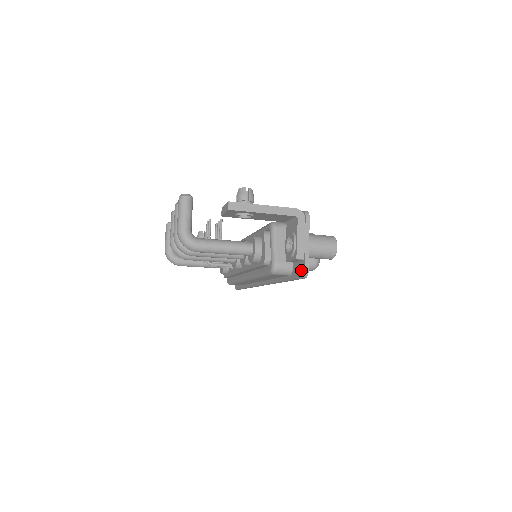
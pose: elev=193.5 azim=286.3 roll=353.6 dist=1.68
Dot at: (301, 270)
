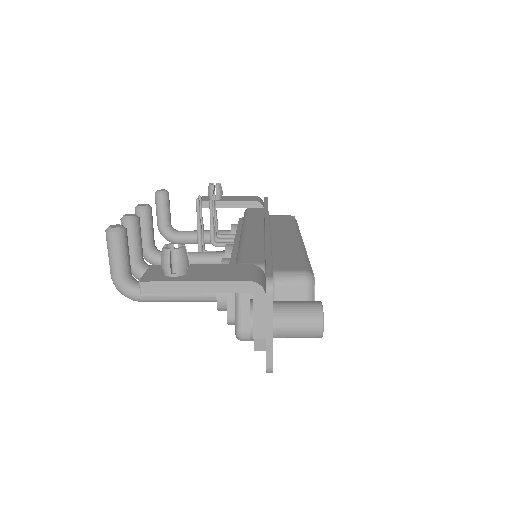
Dot at: occluded
